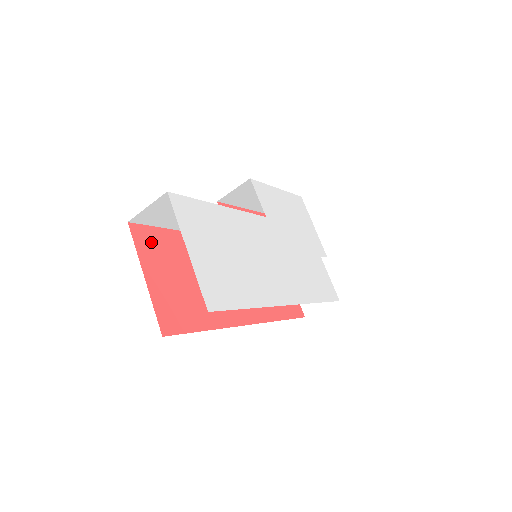
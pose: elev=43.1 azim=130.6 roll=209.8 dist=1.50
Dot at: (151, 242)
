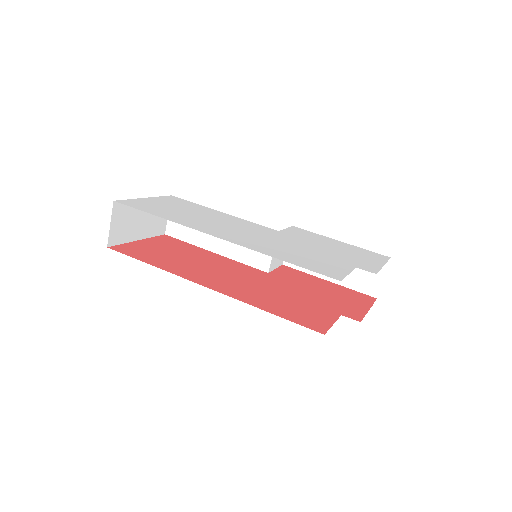
Dot at: (170, 241)
